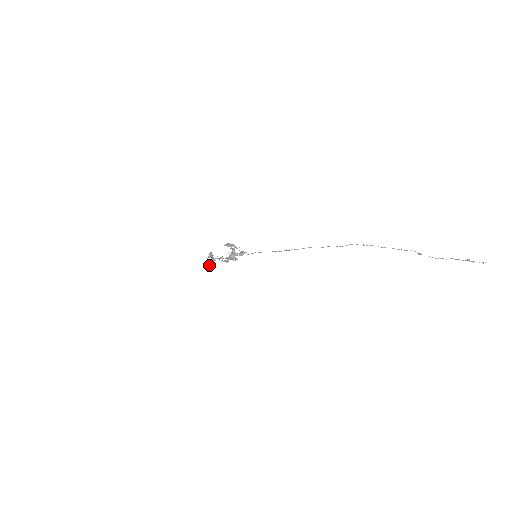
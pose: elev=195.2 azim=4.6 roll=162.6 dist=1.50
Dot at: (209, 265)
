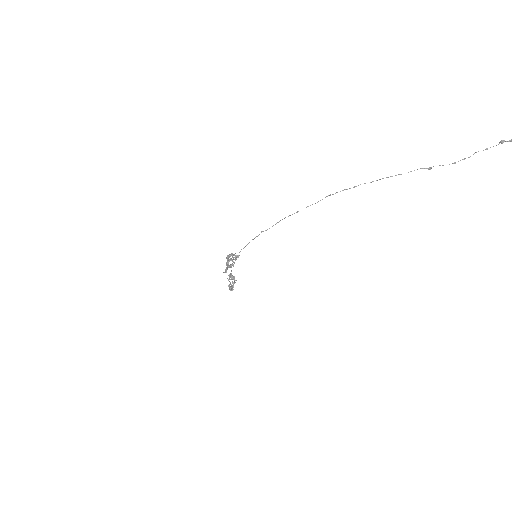
Dot at: (228, 286)
